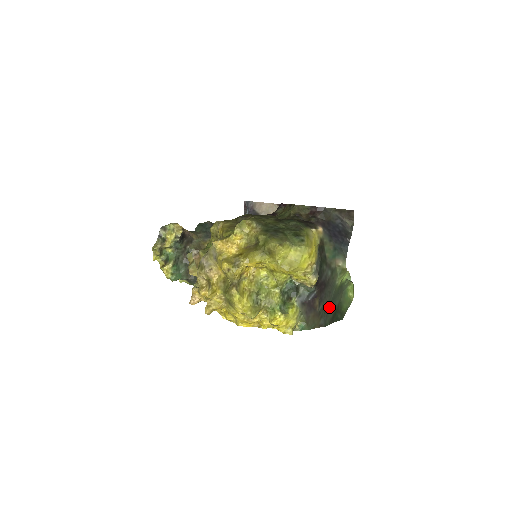
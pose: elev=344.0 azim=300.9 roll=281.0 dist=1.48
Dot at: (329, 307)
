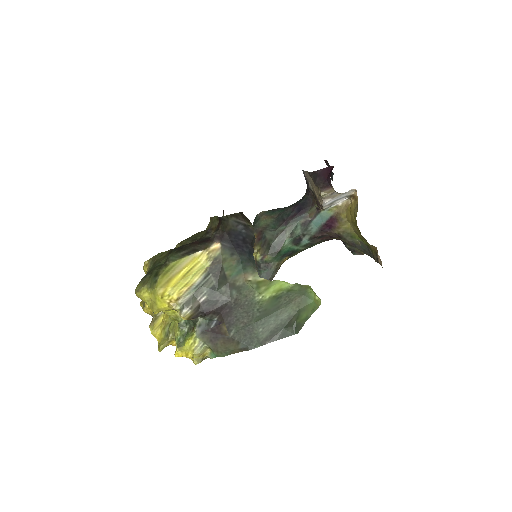
Dot at: (254, 327)
